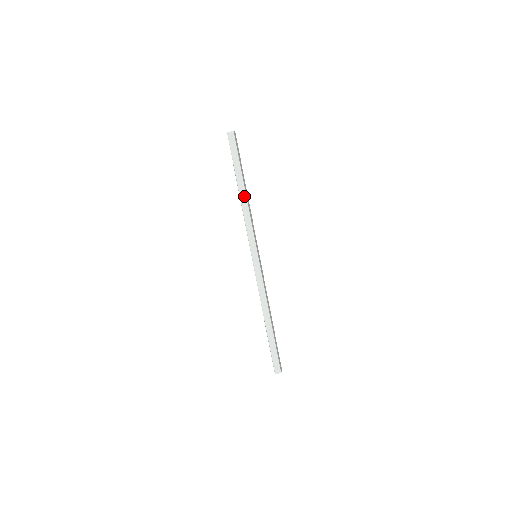
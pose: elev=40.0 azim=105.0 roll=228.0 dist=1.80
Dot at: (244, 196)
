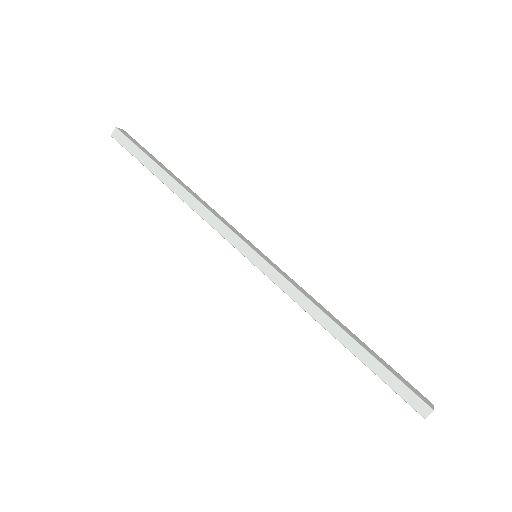
Dot at: (181, 190)
